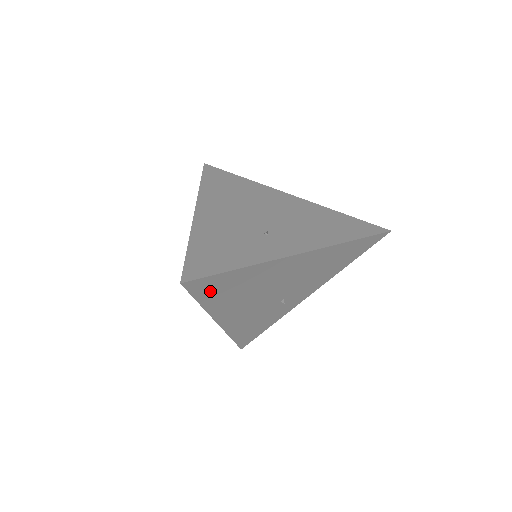
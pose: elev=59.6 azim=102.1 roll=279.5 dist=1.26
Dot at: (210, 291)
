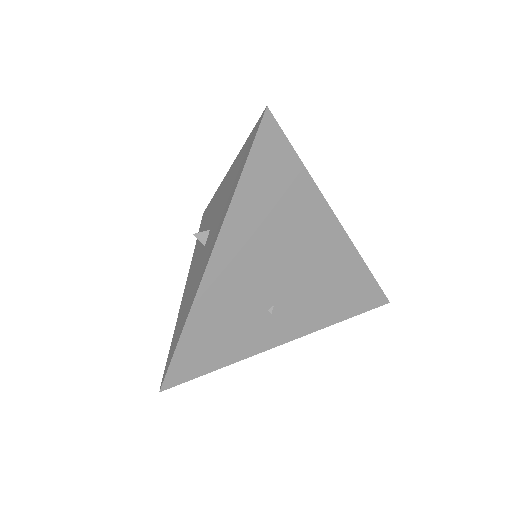
Dot at: (263, 166)
